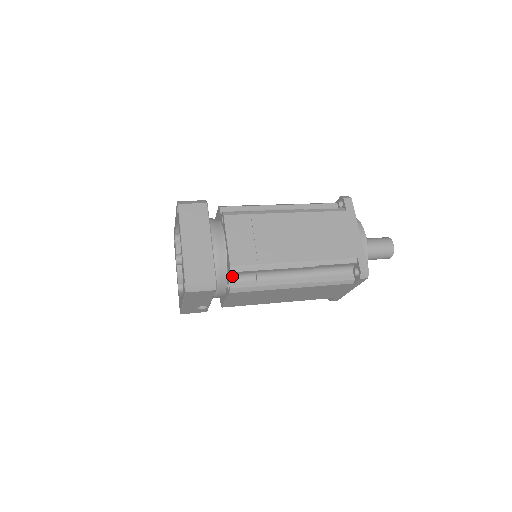
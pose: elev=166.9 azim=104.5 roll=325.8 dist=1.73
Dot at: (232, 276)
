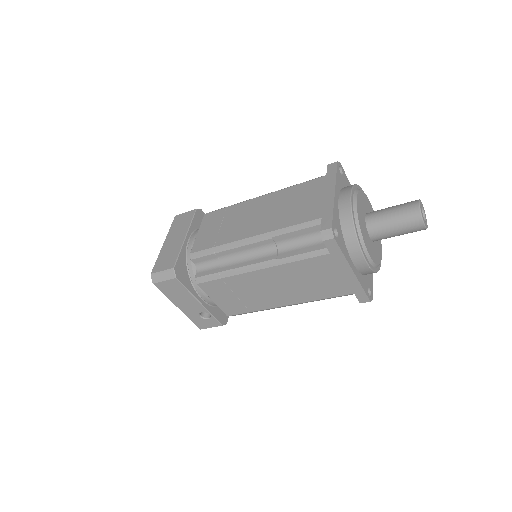
Dot at: (198, 266)
